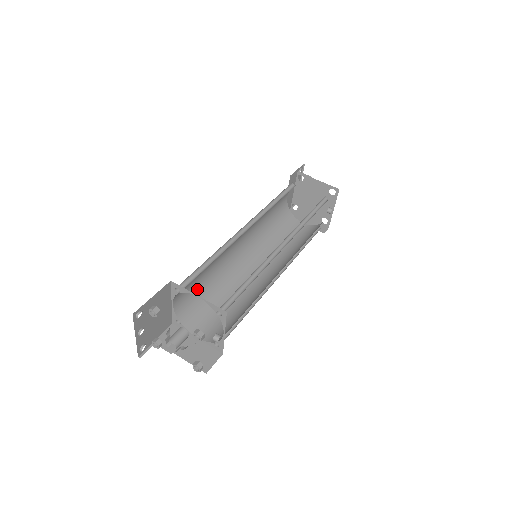
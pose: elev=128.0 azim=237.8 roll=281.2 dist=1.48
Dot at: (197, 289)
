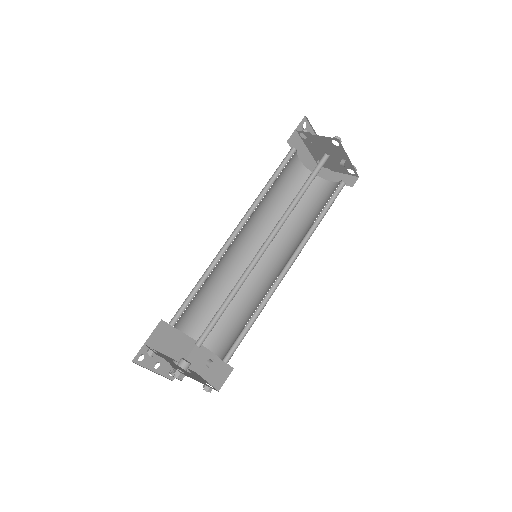
Dot at: (208, 307)
